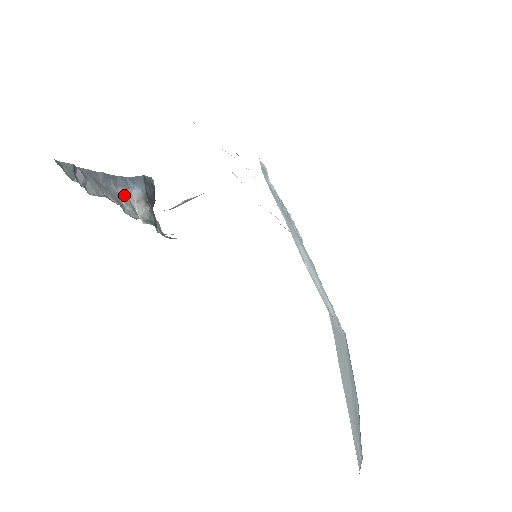
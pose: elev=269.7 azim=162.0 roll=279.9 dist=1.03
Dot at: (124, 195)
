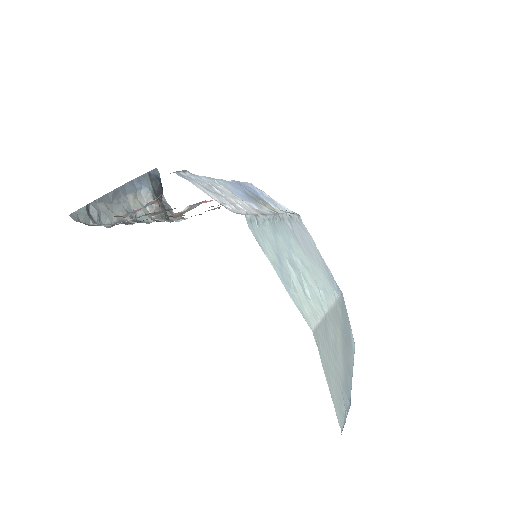
Dot at: (134, 199)
